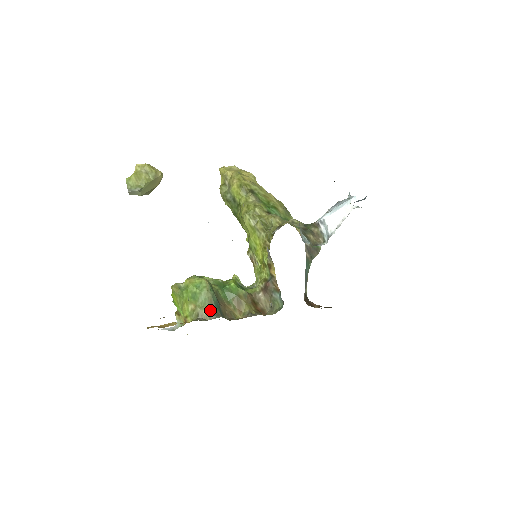
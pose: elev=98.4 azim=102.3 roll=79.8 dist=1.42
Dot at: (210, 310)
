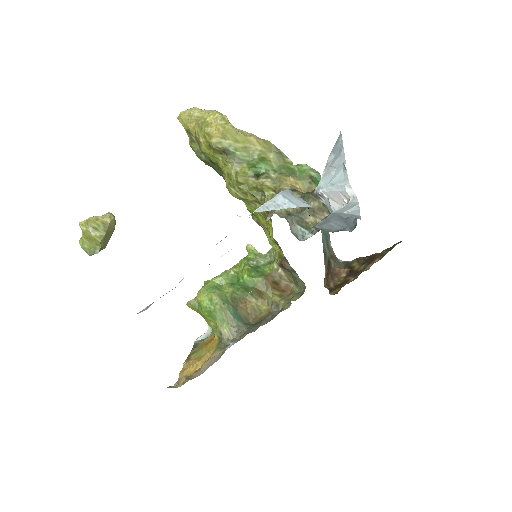
Dot at: (230, 327)
